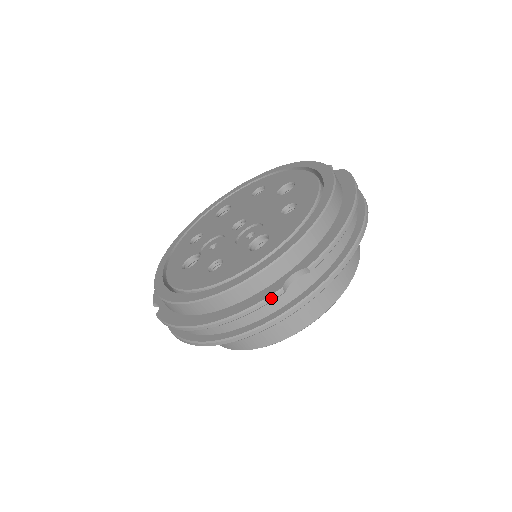
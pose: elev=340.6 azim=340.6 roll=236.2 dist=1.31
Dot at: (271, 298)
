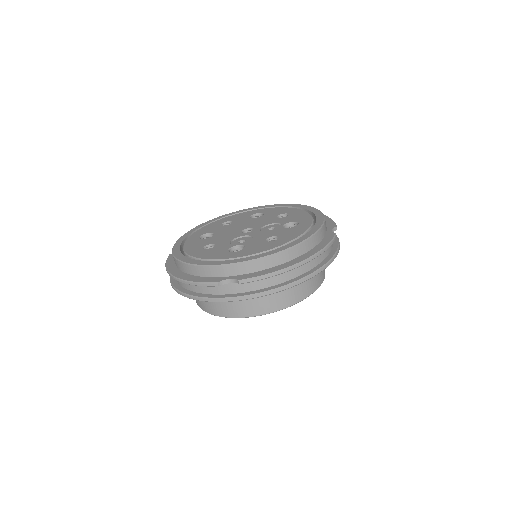
Dot at: (334, 238)
